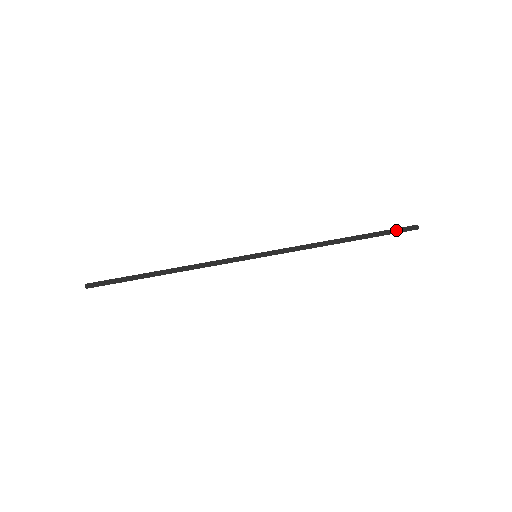
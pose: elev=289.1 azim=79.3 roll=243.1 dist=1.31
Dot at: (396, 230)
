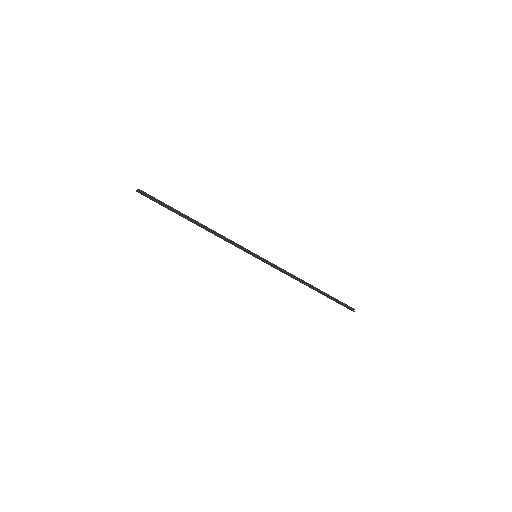
Dot at: (342, 304)
